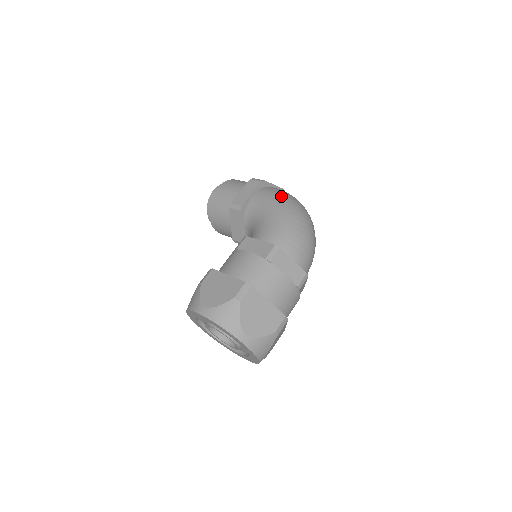
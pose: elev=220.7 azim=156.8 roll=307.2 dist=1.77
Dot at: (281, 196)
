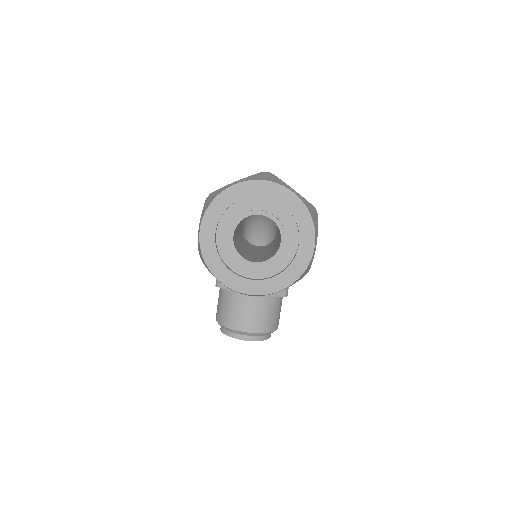
Dot at: occluded
